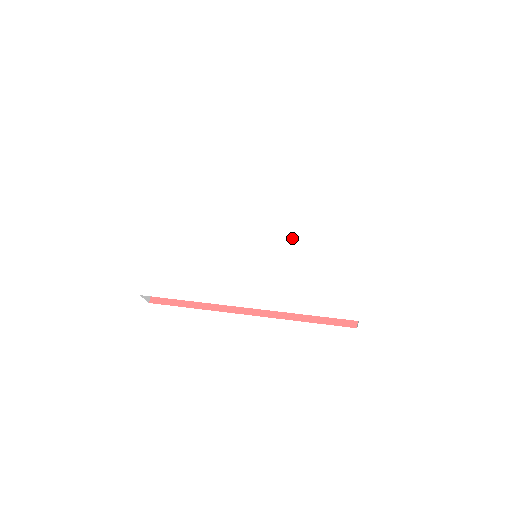
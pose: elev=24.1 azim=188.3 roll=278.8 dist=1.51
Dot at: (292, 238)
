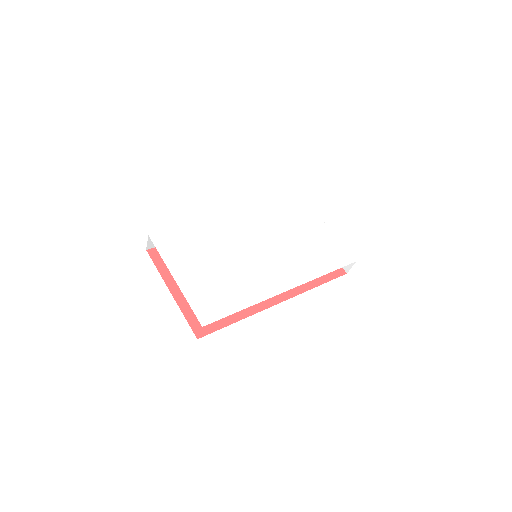
Dot at: (275, 230)
